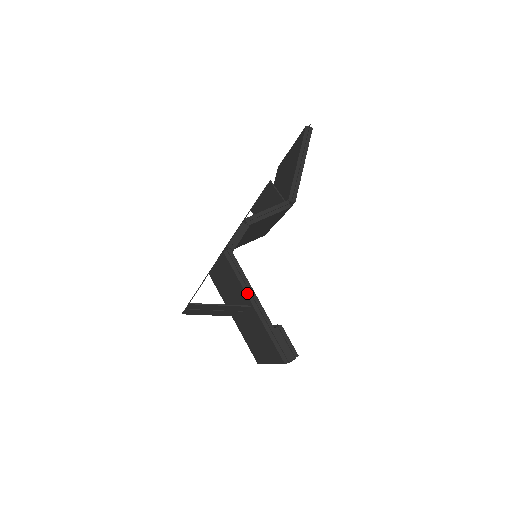
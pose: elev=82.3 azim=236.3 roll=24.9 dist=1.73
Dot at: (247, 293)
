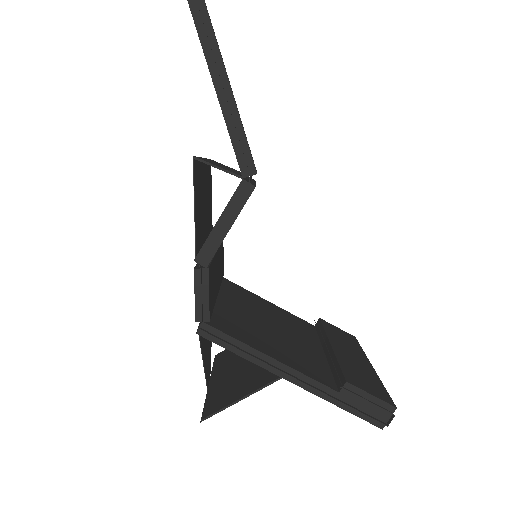
Dot at: (269, 369)
